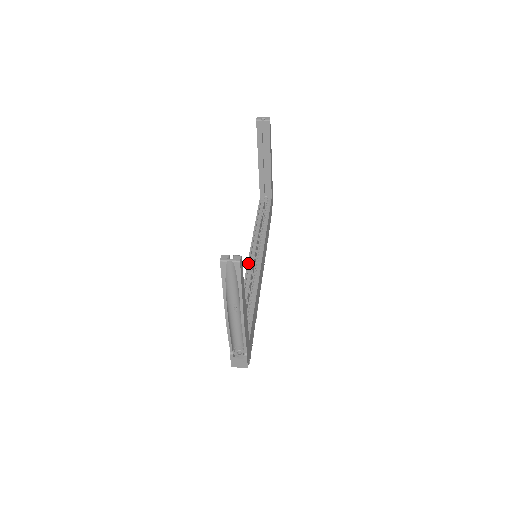
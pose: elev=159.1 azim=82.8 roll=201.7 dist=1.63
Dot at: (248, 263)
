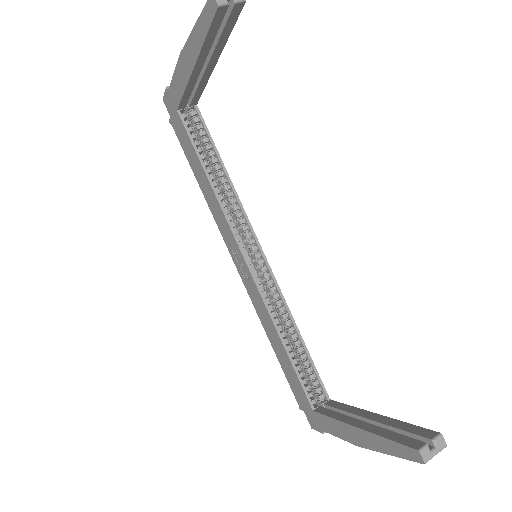
Dot at: (252, 275)
